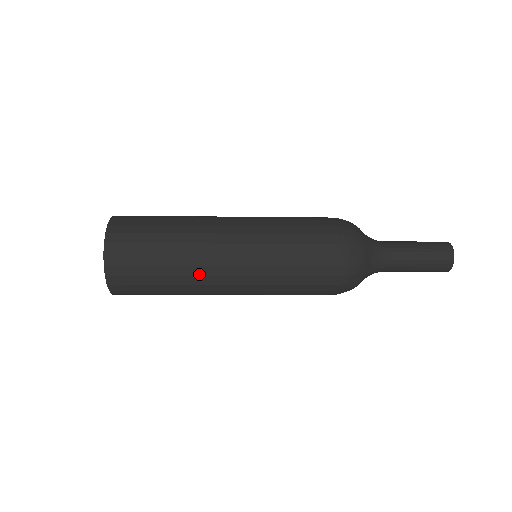
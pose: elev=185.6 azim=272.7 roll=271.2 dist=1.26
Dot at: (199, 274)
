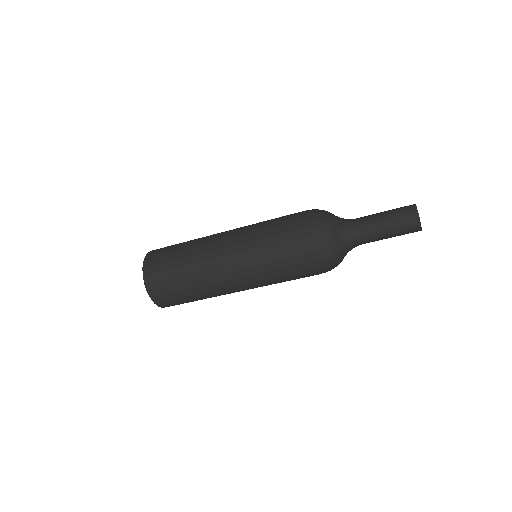
Dot at: (207, 276)
